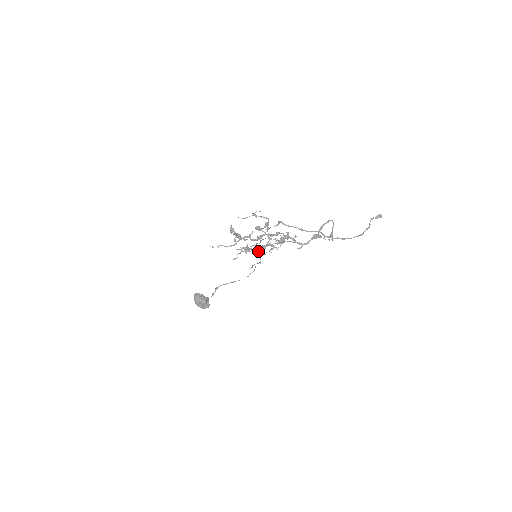
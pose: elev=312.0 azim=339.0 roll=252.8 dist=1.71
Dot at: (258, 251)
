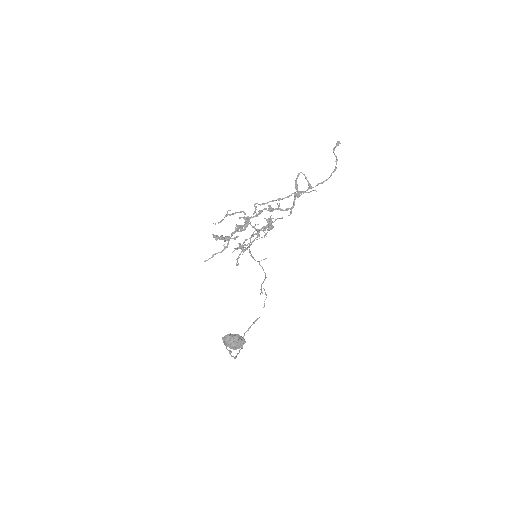
Dot at: occluded
